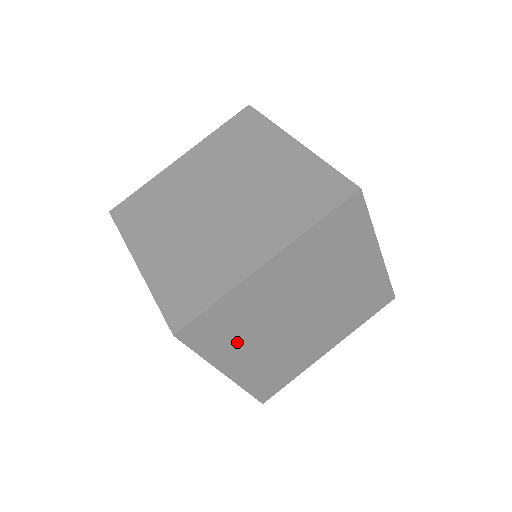
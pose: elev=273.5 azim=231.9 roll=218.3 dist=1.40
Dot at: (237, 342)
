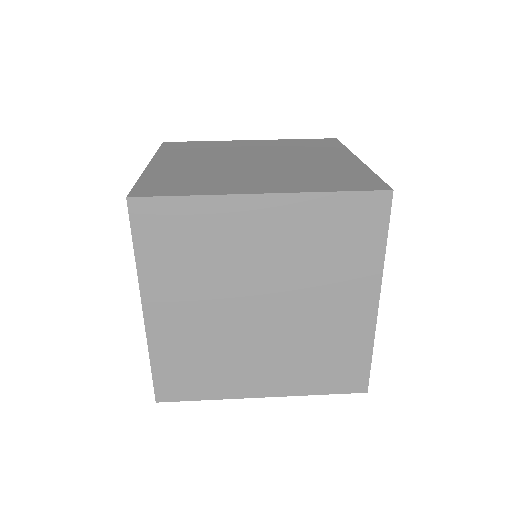
Dot at: (178, 275)
